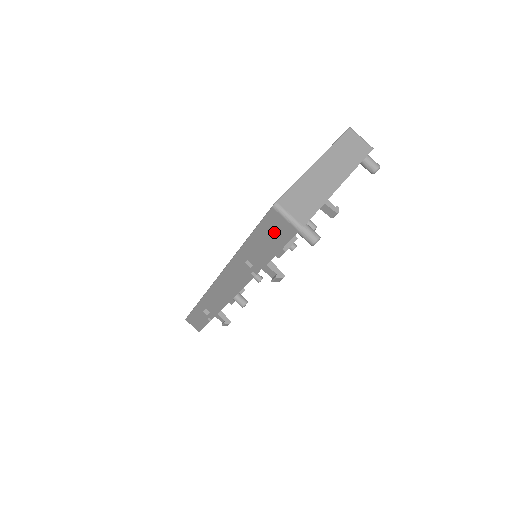
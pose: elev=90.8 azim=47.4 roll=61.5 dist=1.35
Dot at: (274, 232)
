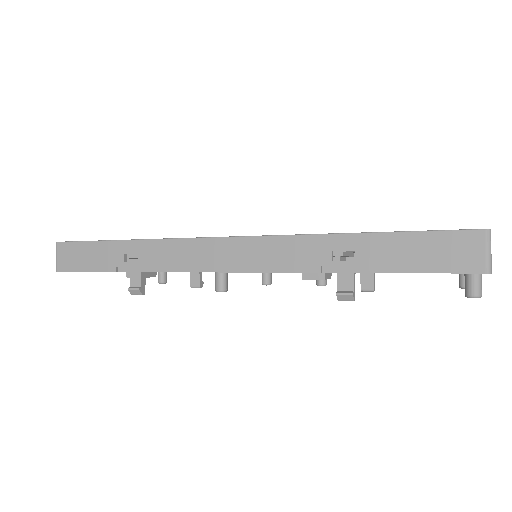
Dot at: (444, 252)
